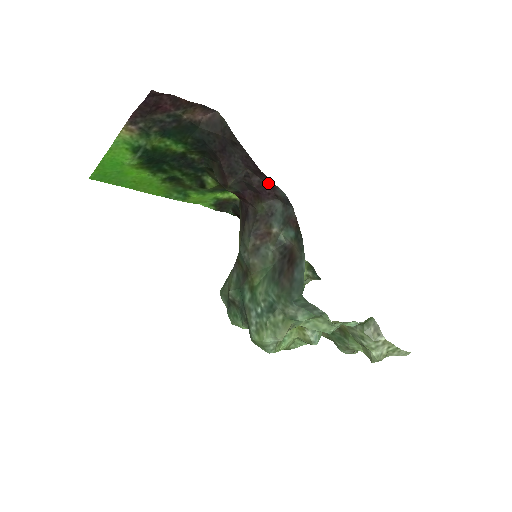
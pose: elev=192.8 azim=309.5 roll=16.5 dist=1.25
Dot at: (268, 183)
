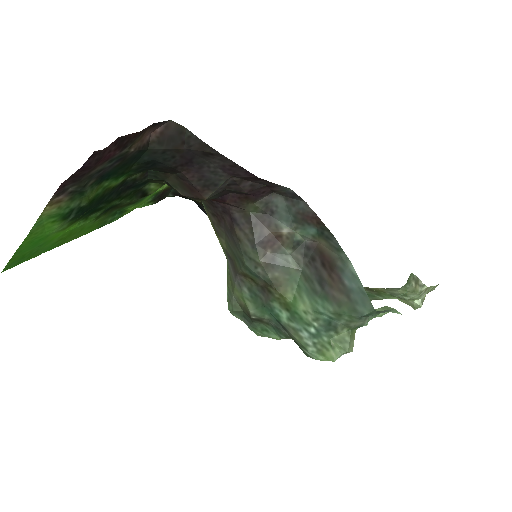
Dot at: (265, 184)
